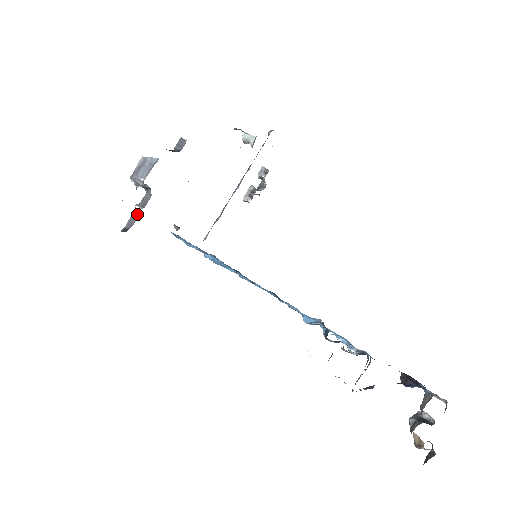
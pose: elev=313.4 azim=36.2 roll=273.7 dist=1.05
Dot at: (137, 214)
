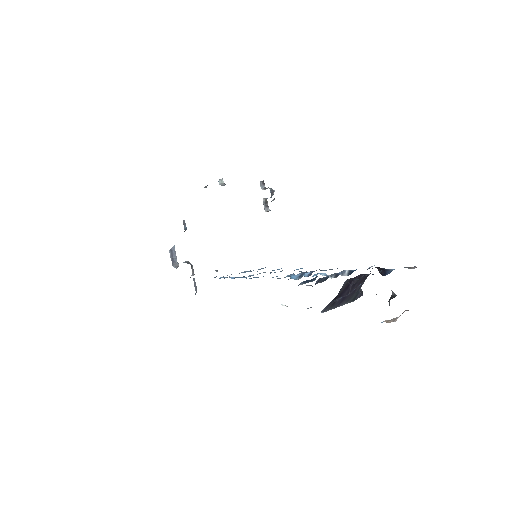
Dot at: occluded
